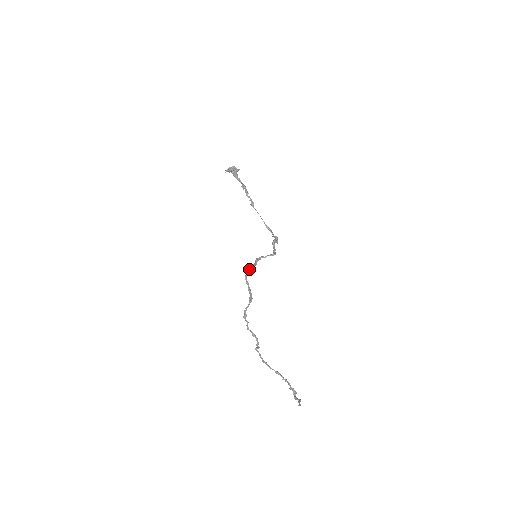
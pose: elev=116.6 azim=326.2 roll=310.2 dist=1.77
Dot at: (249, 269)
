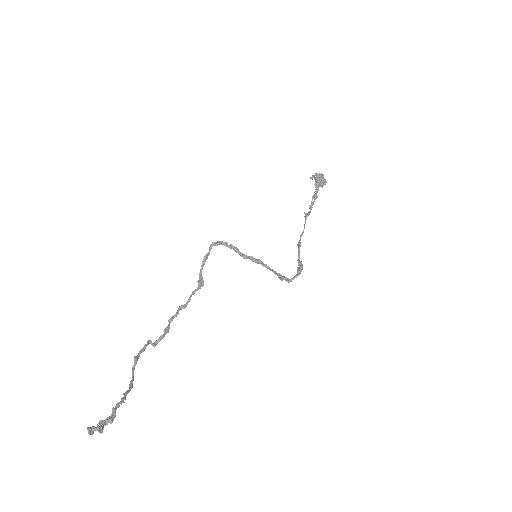
Dot at: (226, 243)
